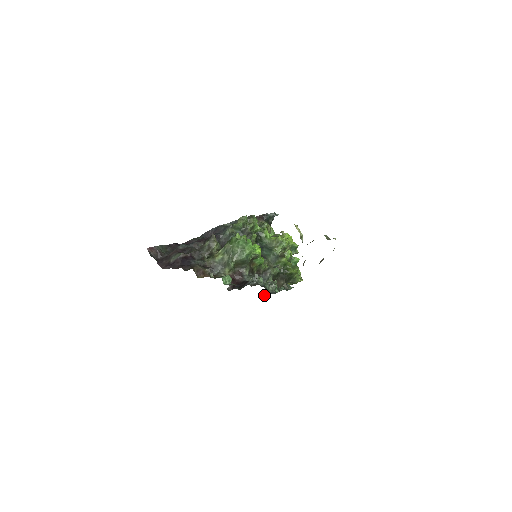
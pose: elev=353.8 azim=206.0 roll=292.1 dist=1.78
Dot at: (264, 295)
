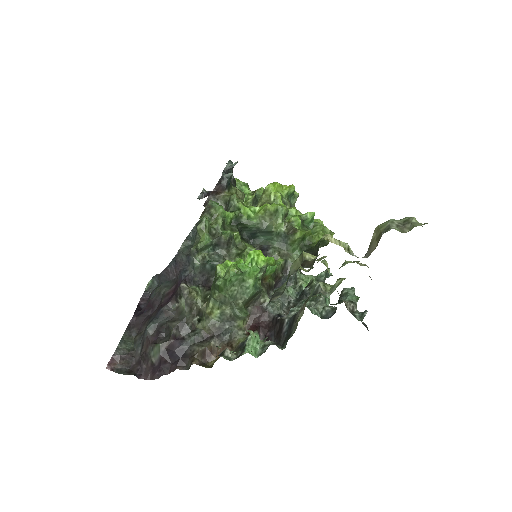
Dot at: occluded
